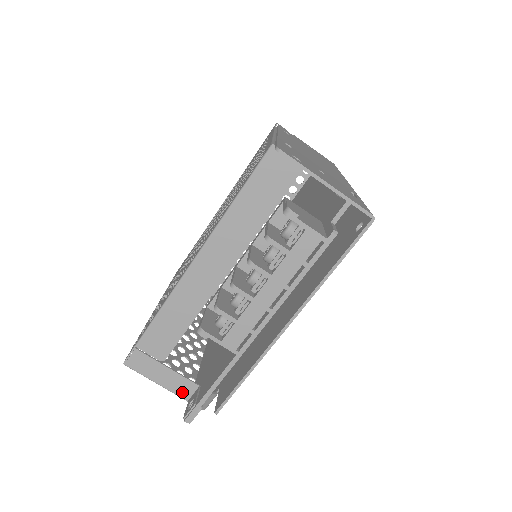
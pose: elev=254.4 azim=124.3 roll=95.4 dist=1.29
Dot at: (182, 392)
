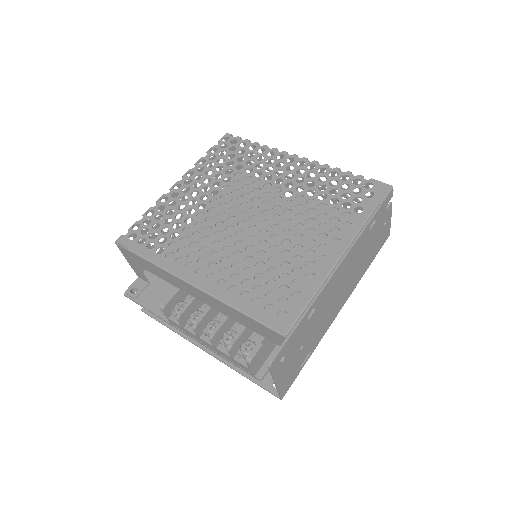
Dot at: (138, 274)
